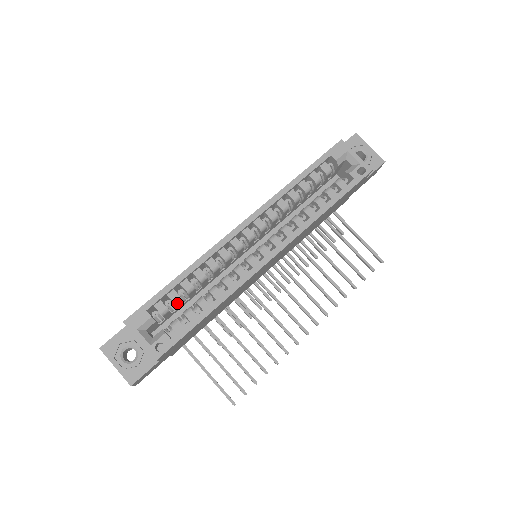
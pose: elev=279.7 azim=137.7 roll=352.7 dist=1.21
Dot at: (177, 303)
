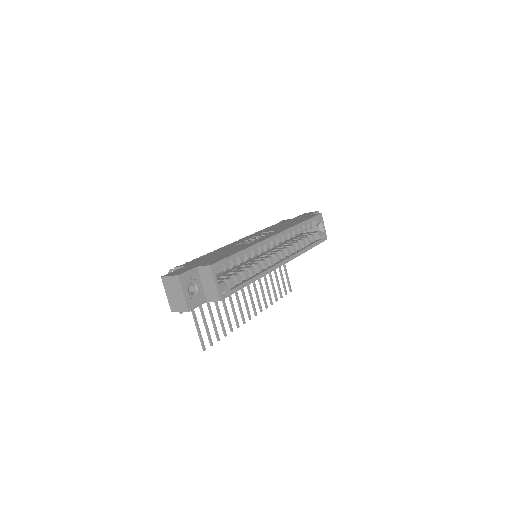
Dot at: (233, 267)
